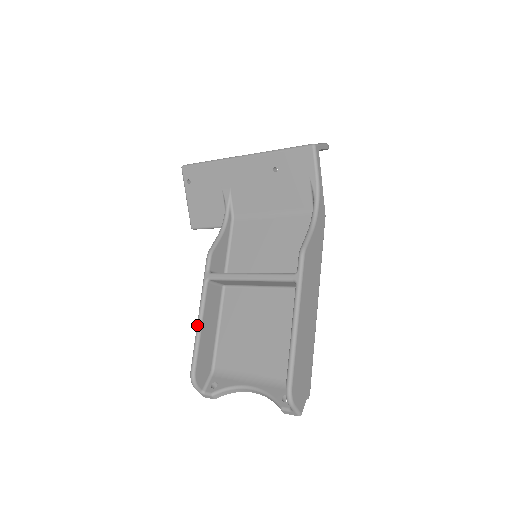
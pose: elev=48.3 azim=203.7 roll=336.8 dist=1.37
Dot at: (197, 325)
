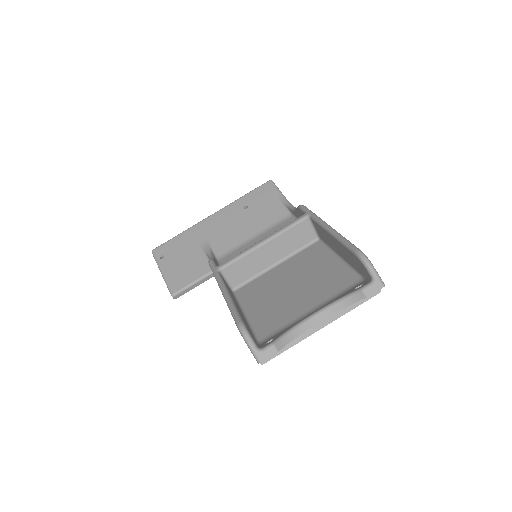
Dot at: (224, 295)
